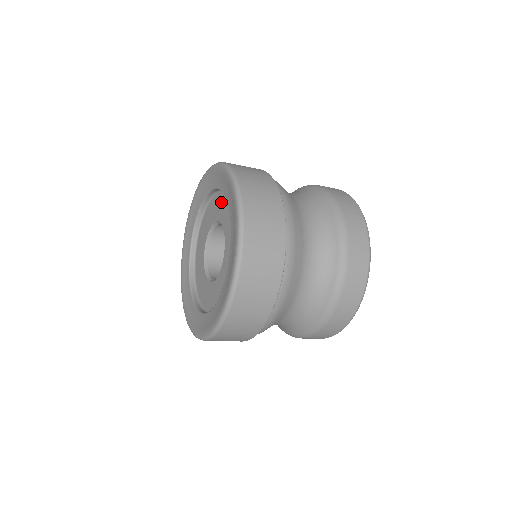
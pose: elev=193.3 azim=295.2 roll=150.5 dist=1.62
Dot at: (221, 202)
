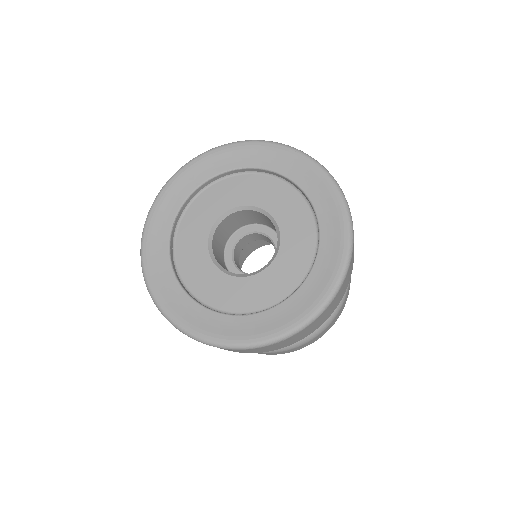
Dot at: (286, 197)
